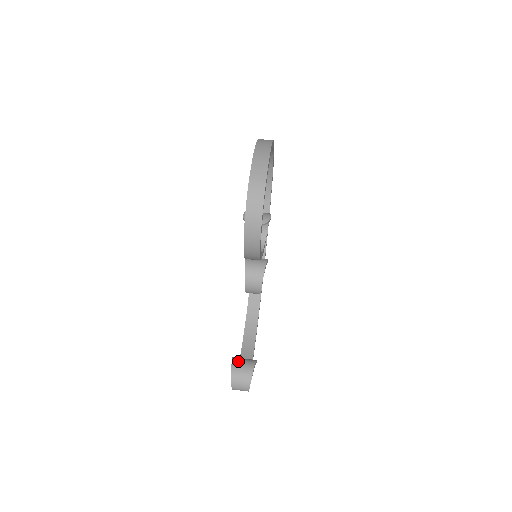
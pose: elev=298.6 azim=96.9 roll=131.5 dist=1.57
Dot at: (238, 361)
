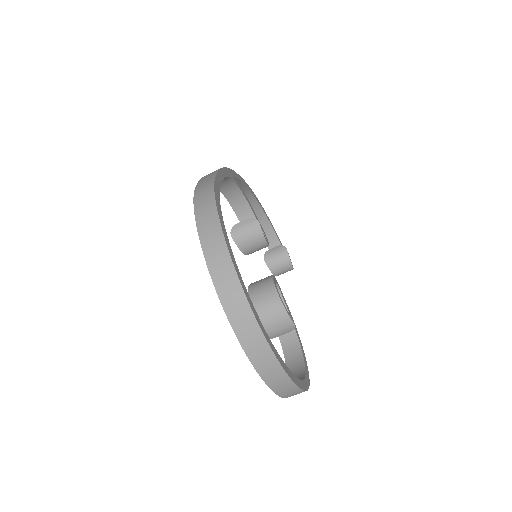
Dot at: (276, 269)
